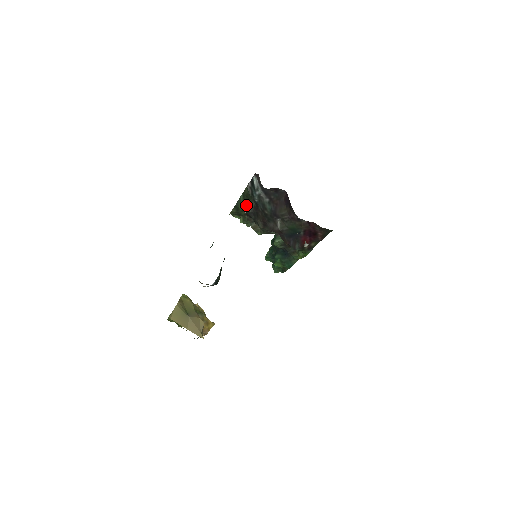
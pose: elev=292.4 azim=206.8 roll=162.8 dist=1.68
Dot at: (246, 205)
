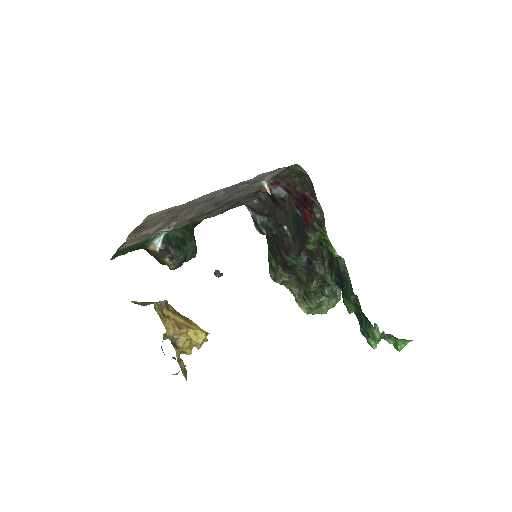
Dot at: (274, 256)
